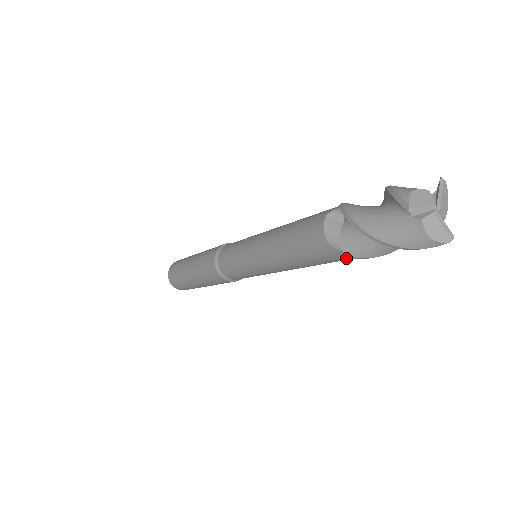
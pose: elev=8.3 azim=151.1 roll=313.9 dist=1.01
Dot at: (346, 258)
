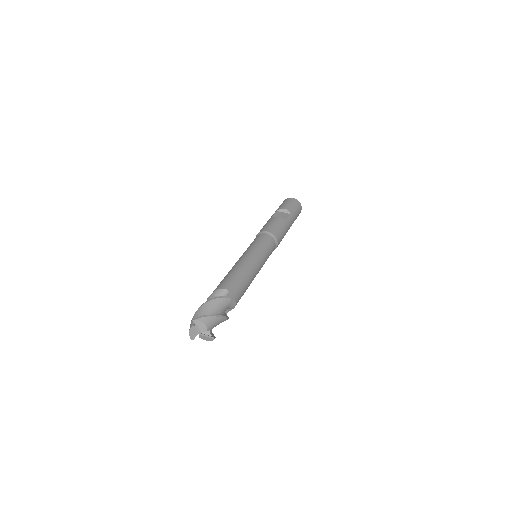
Dot at: occluded
